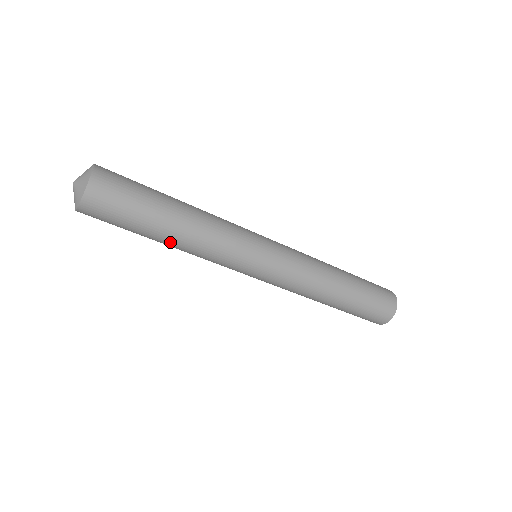
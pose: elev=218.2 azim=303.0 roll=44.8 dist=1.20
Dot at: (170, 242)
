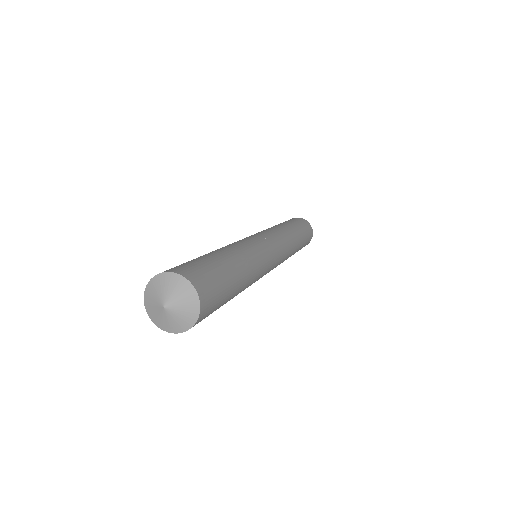
Dot at: occluded
